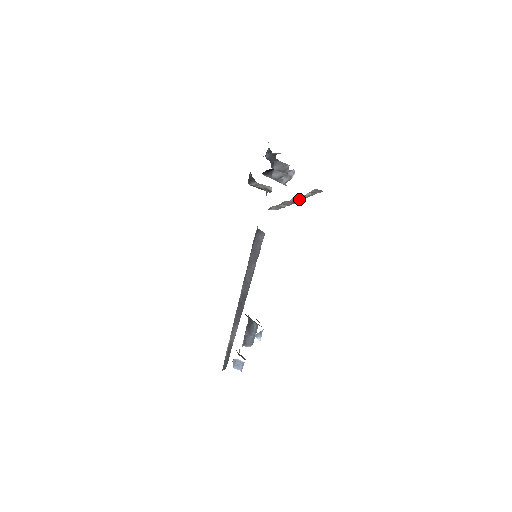
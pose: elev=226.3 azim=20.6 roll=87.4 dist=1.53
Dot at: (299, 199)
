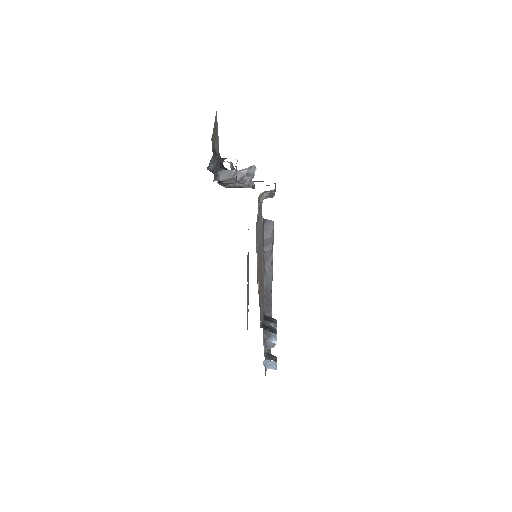
Dot at: (271, 193)
